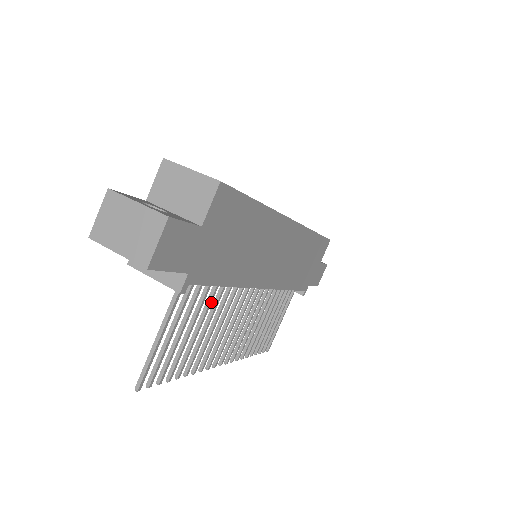
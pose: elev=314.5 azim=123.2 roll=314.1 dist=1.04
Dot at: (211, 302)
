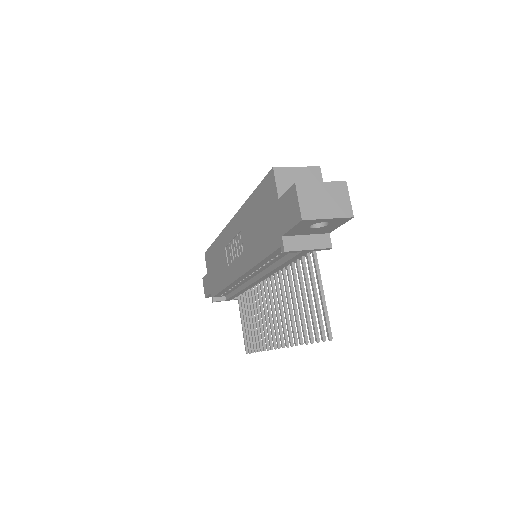
Dot at: (295, 277)
